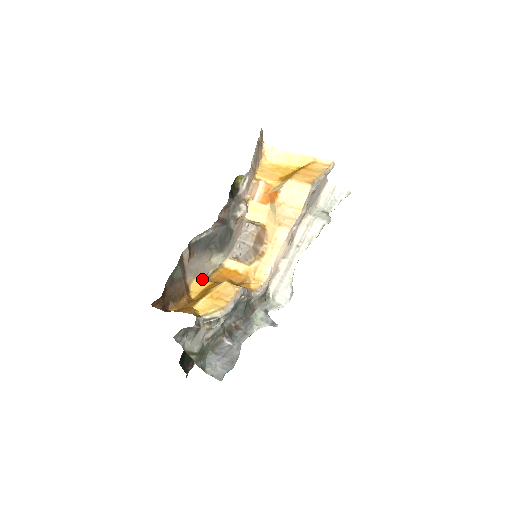
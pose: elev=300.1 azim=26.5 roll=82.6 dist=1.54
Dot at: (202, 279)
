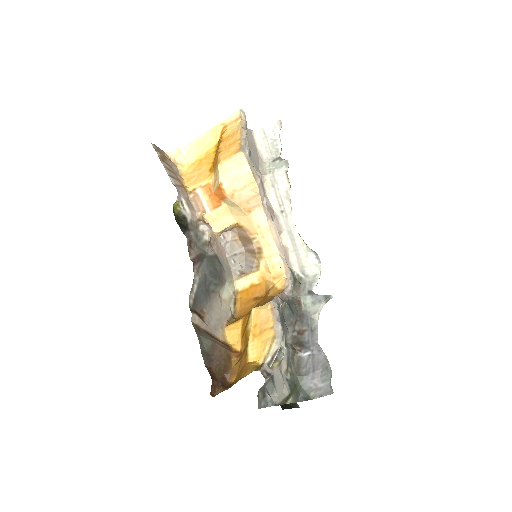
Dot at: (231, 324)
